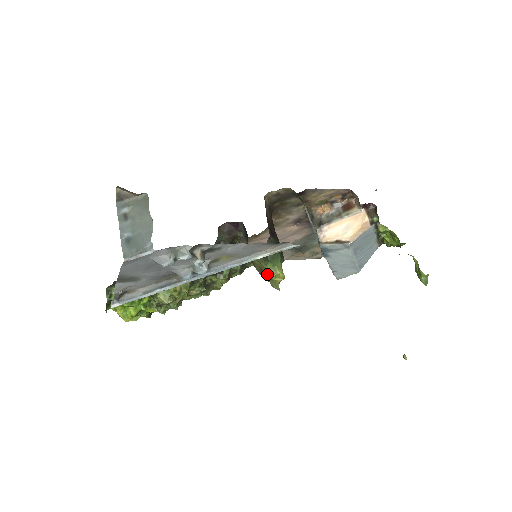
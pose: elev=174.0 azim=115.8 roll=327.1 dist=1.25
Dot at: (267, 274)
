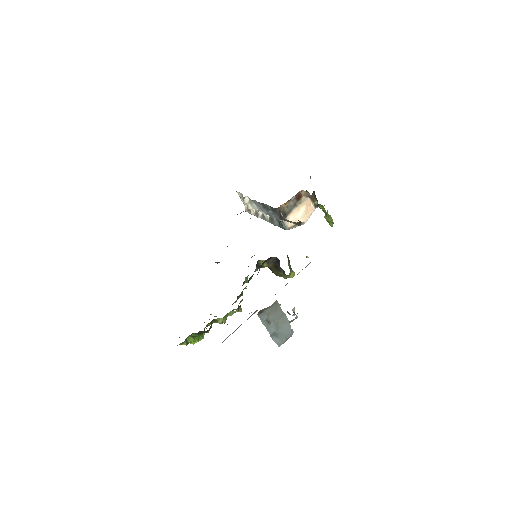
Dot at: (285, 276)
